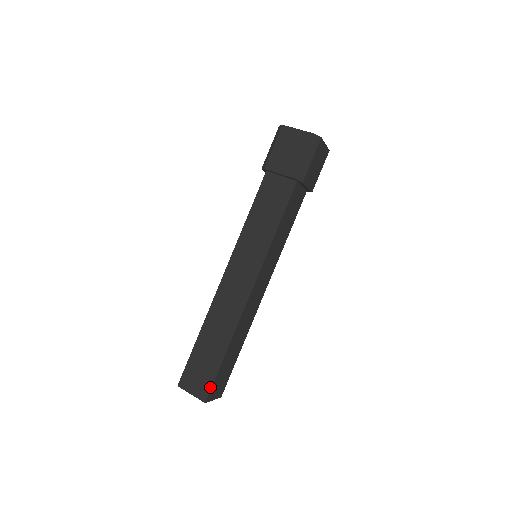
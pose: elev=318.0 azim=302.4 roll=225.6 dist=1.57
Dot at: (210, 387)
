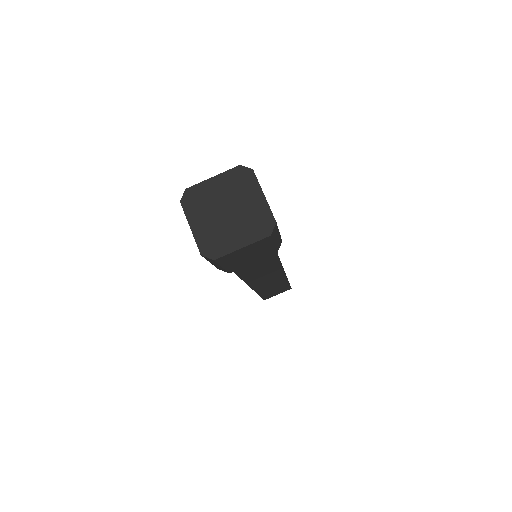
Dot at: occluded
